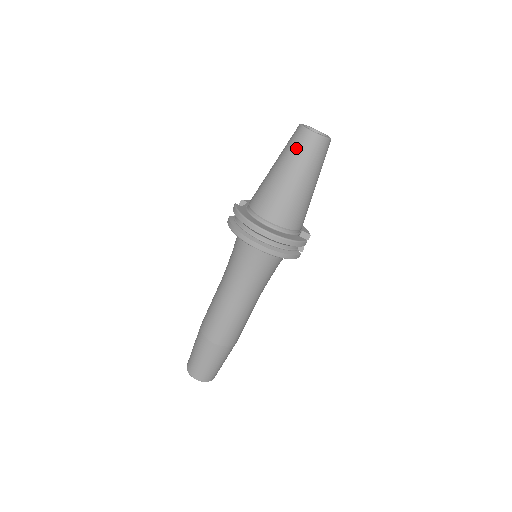
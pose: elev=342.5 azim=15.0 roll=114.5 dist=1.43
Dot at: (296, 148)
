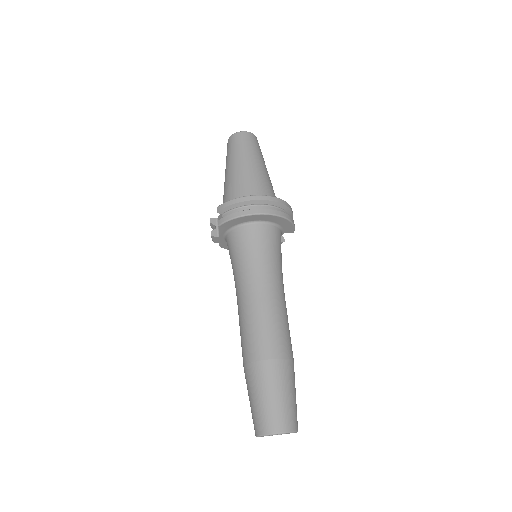
Dot at: (243, 144)
